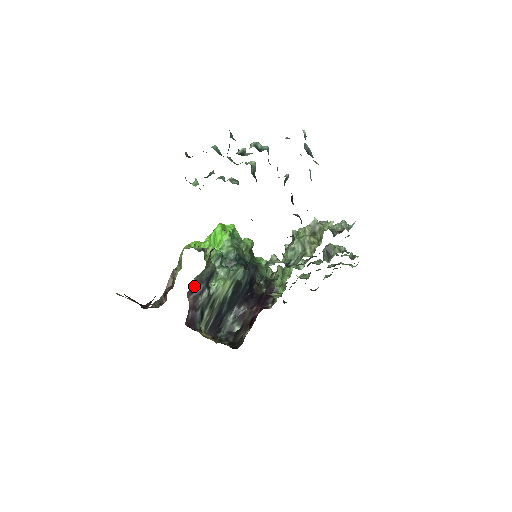
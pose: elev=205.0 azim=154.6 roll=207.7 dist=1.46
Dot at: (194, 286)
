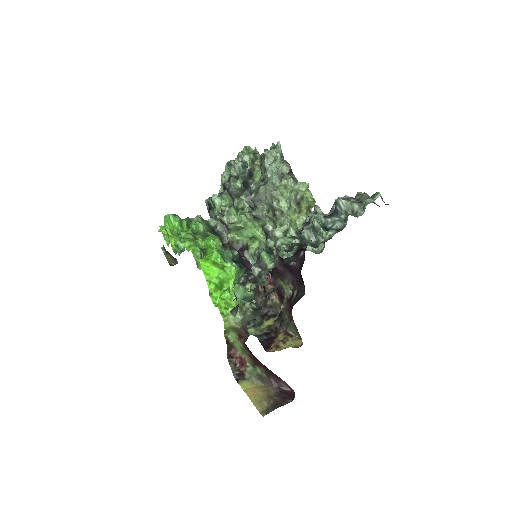
Dot at: occluded
